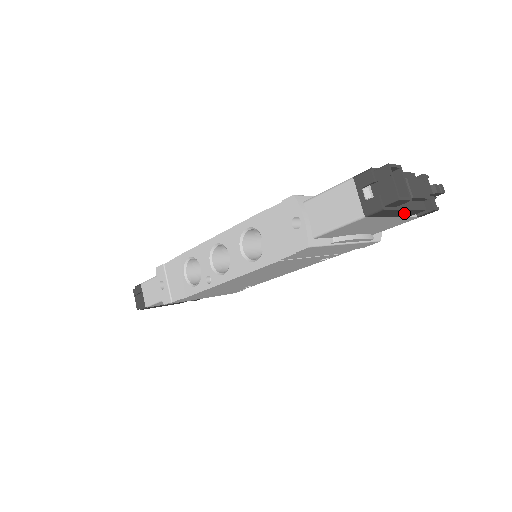
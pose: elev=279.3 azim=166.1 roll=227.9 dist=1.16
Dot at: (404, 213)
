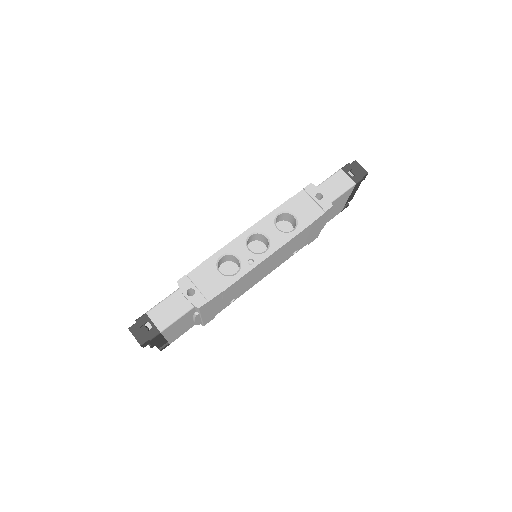
Dot at: (352, 196)
